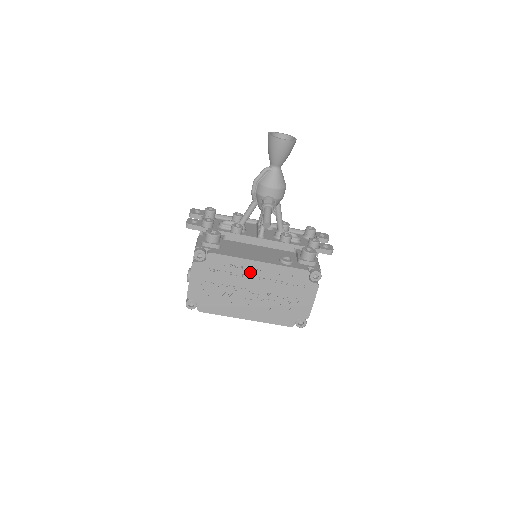
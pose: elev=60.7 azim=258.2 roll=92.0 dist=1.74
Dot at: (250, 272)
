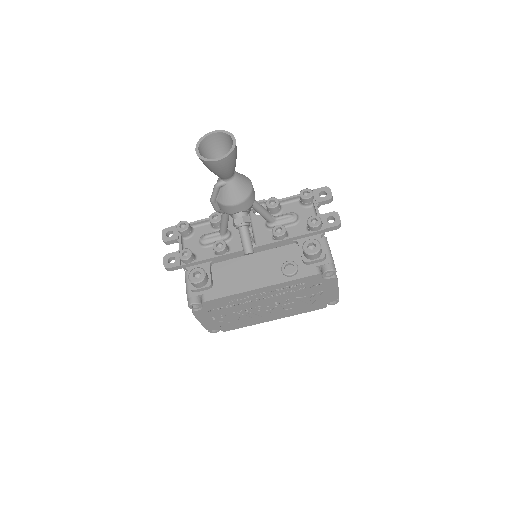
Dot at: (256, 297)
